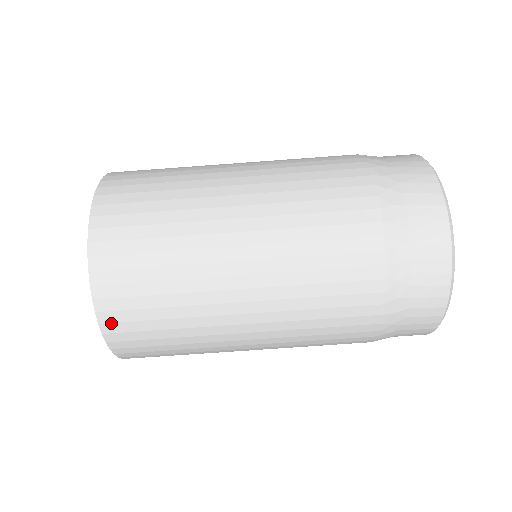
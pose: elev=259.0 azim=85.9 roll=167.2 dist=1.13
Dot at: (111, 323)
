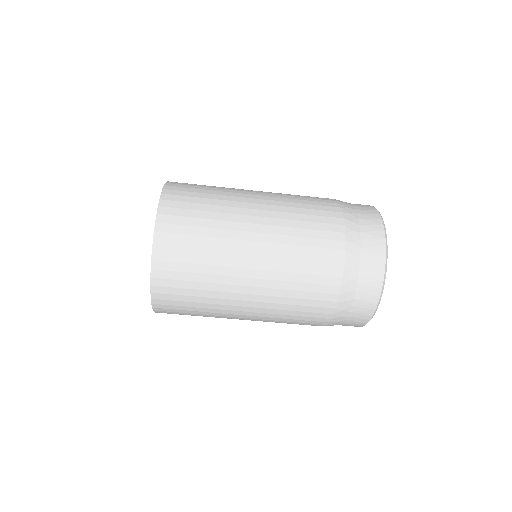
Dot at: occluded
